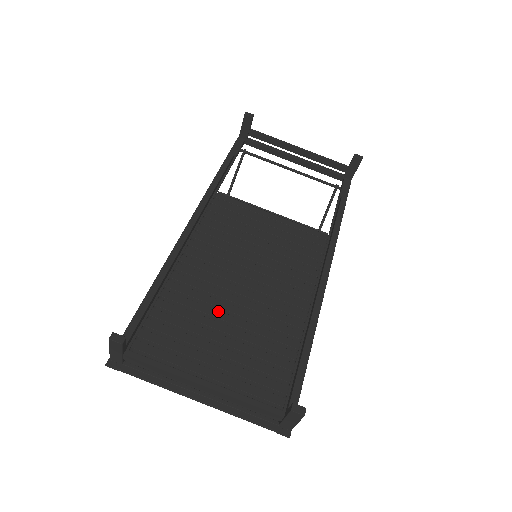
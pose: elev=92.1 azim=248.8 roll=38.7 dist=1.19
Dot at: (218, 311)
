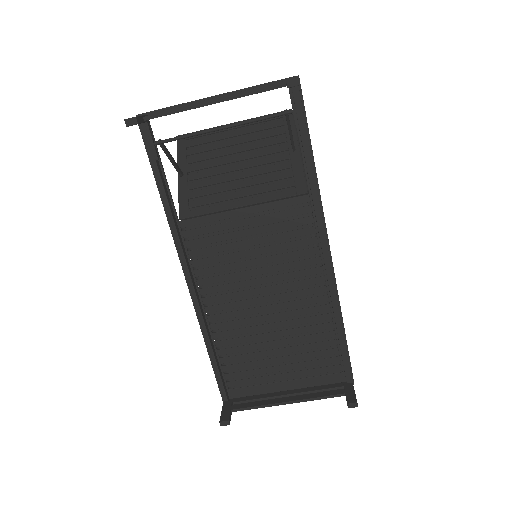
Dot at: (261, 335)
